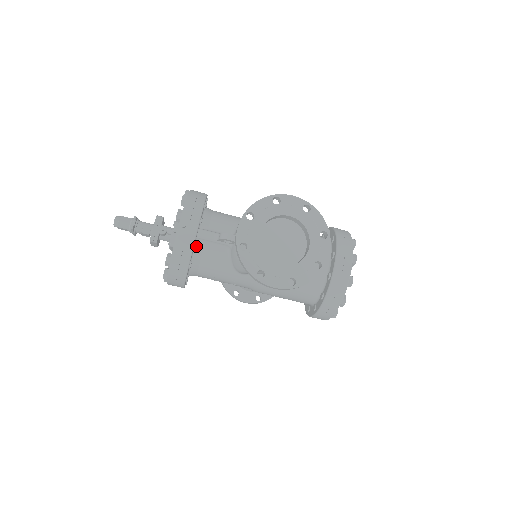
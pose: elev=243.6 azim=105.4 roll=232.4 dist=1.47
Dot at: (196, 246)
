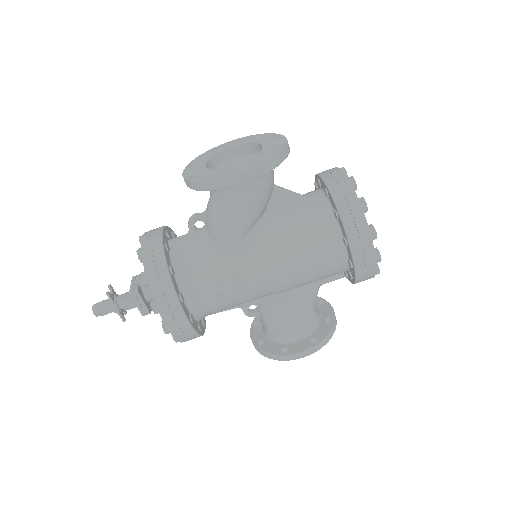
Dot at: (171, 253)
